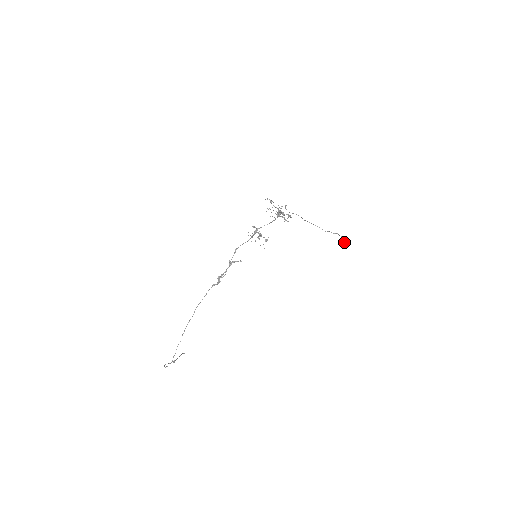
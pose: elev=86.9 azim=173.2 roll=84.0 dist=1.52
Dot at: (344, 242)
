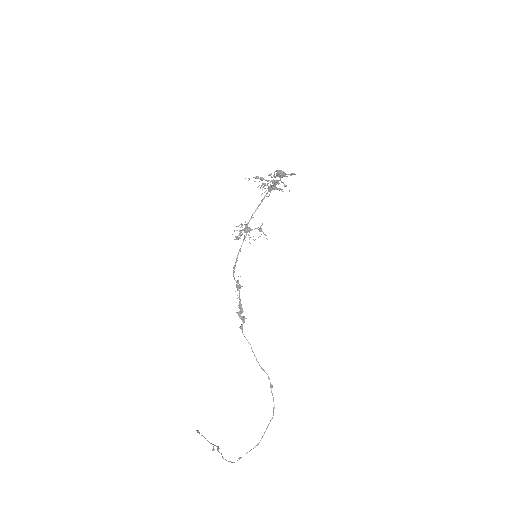
Dot at: (282, 177)
